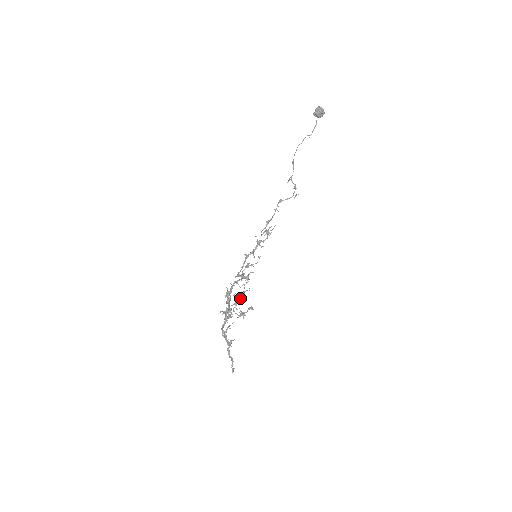
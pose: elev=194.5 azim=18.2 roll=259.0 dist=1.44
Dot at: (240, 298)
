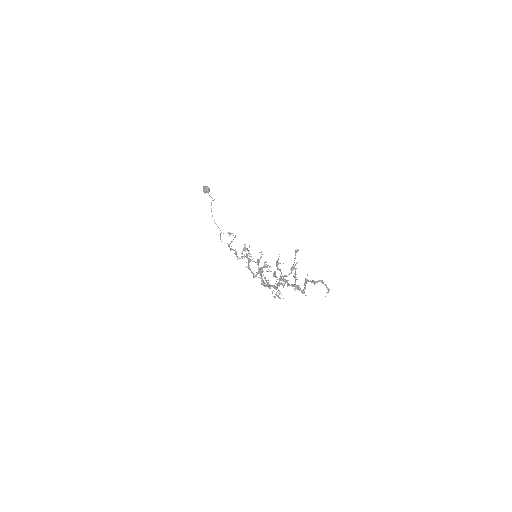
Dot at: occluded
